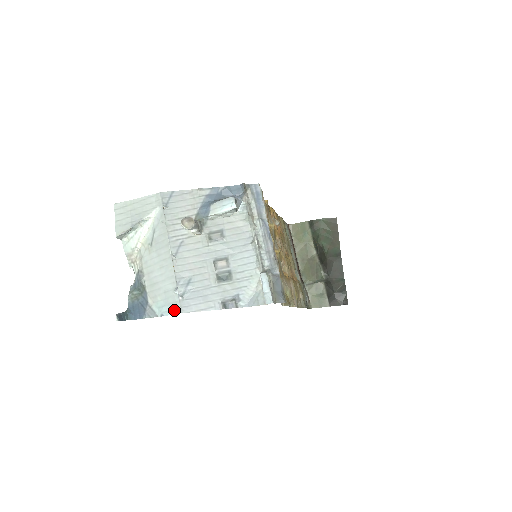
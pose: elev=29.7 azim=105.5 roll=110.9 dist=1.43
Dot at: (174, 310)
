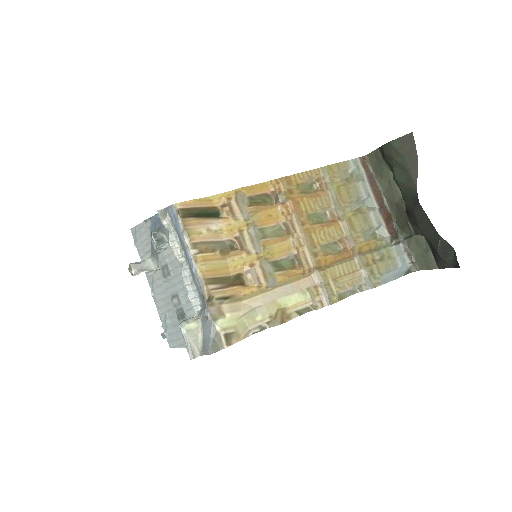
Dot at: occluded
